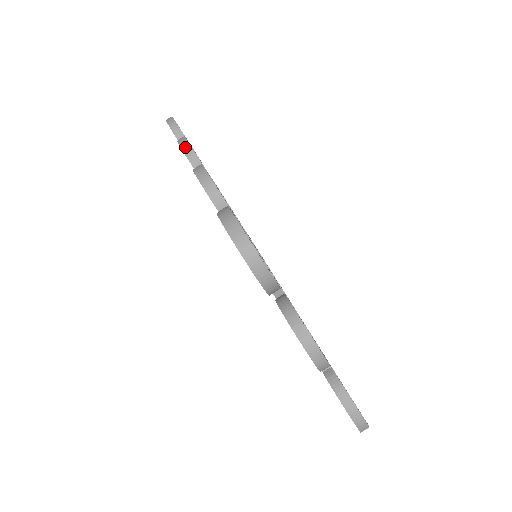
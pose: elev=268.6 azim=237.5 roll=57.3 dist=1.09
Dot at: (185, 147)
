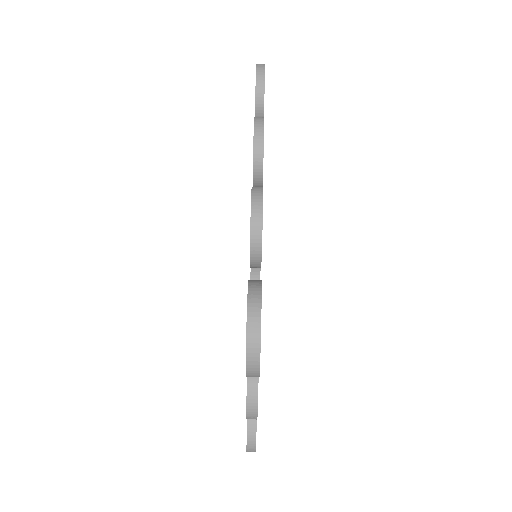
Dot at: (258, 138)
